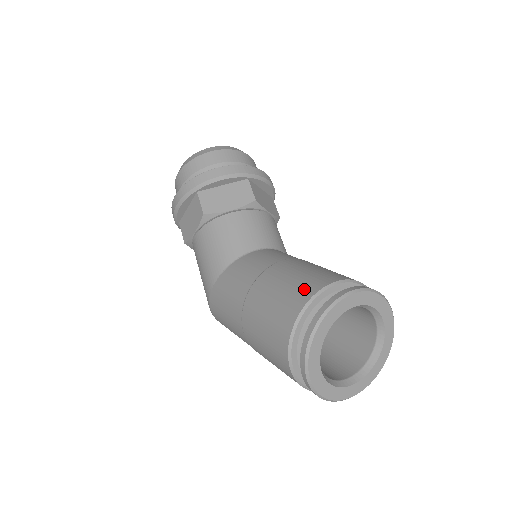
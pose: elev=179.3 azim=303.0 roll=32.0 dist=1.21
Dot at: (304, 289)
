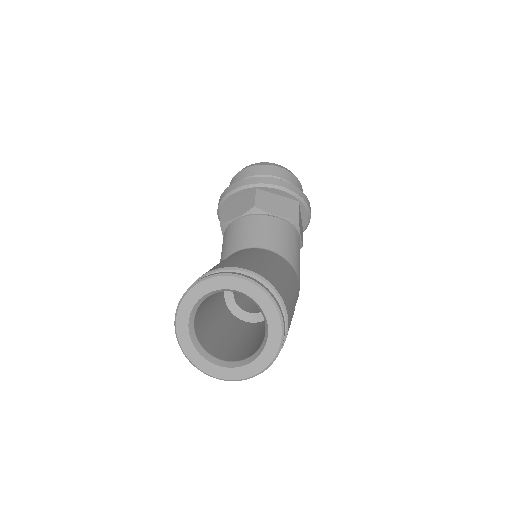
Dot at: occluded
